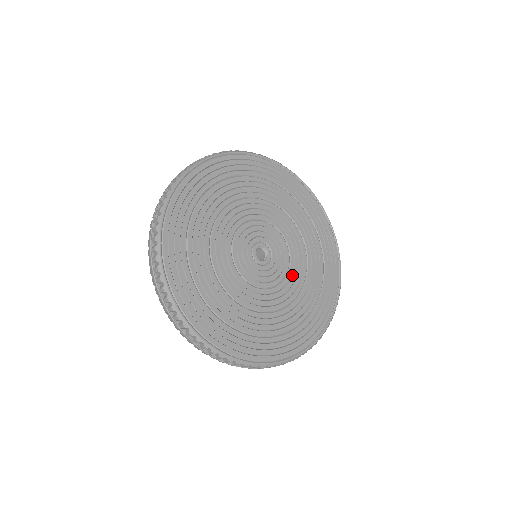
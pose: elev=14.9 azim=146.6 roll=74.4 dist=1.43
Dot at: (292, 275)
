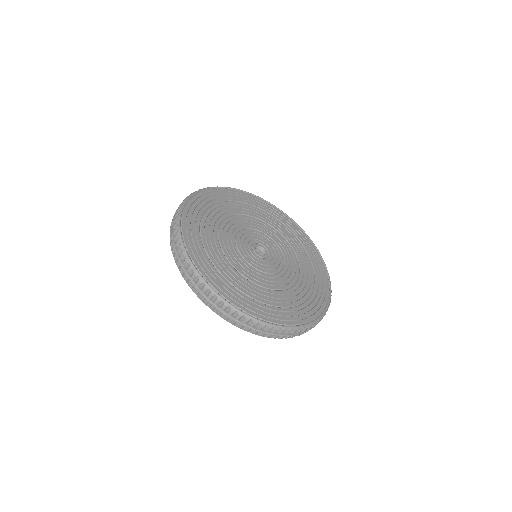
Dot at: (288, 267)
